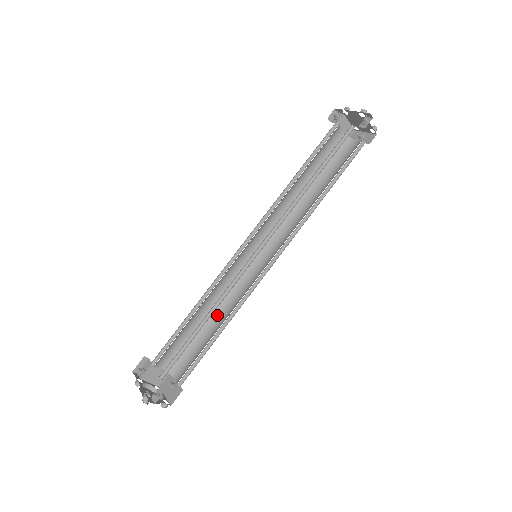
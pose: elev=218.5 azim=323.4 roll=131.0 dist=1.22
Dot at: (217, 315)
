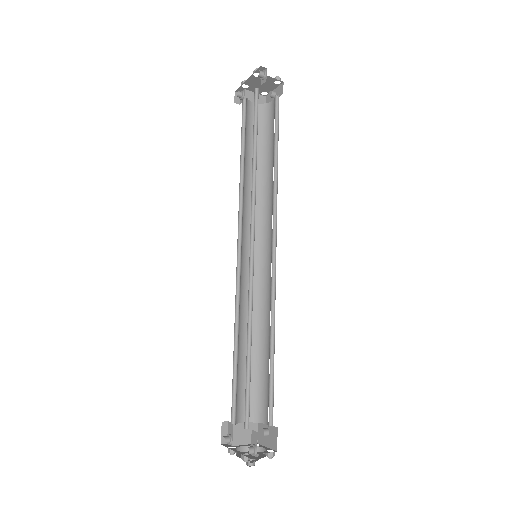
Dot at: (261, 335)
